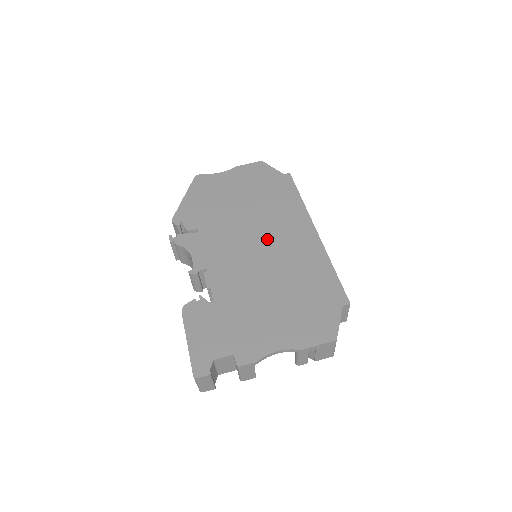
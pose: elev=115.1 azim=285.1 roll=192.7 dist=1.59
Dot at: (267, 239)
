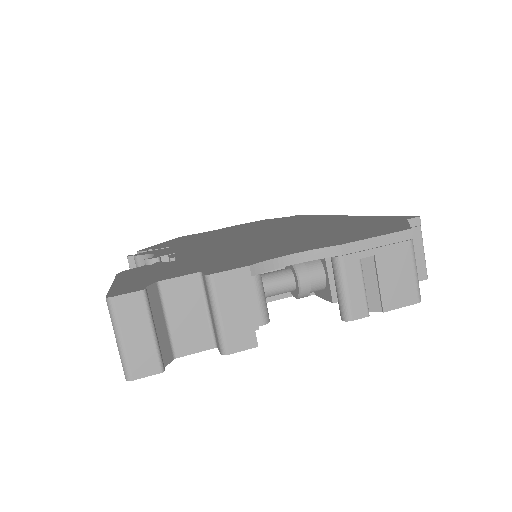
Dot at: (270, 230)
